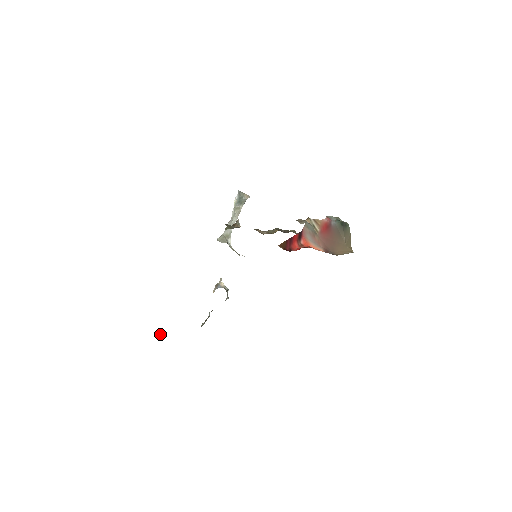
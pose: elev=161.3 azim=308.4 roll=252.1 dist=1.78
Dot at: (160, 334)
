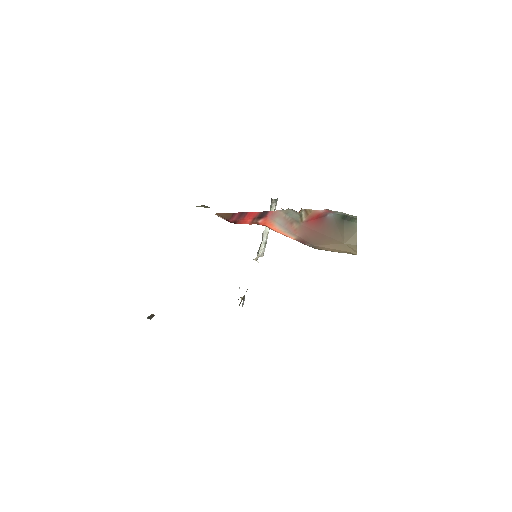
Dot at: occluded
